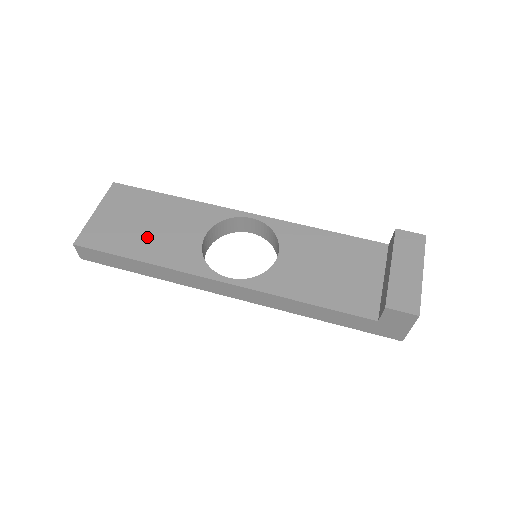
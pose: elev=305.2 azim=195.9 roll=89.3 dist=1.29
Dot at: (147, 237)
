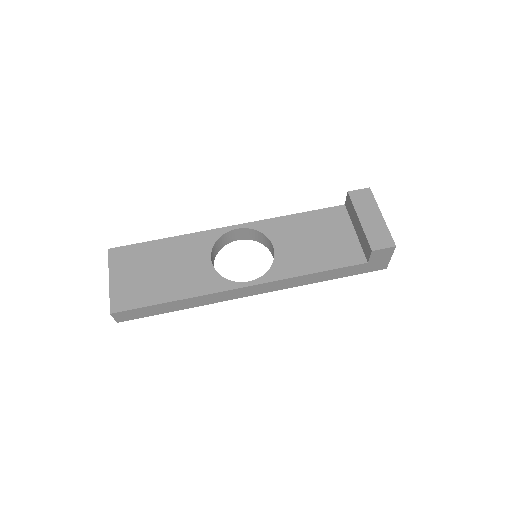
Dot at: (167, 280)
